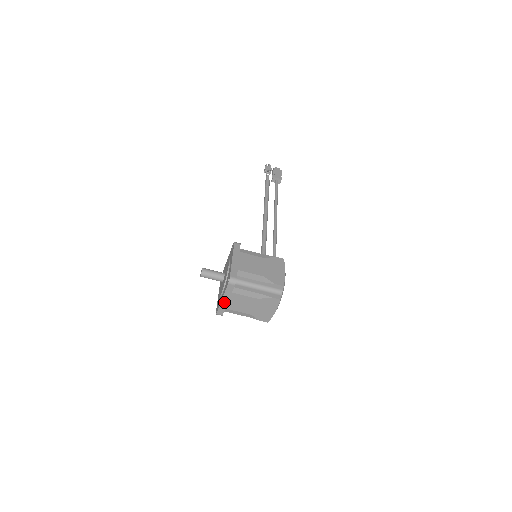
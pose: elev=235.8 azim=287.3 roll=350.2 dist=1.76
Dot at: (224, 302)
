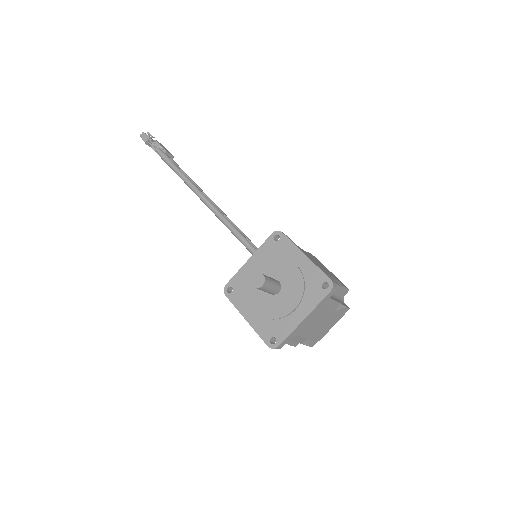
Dot at: (302, 324)
